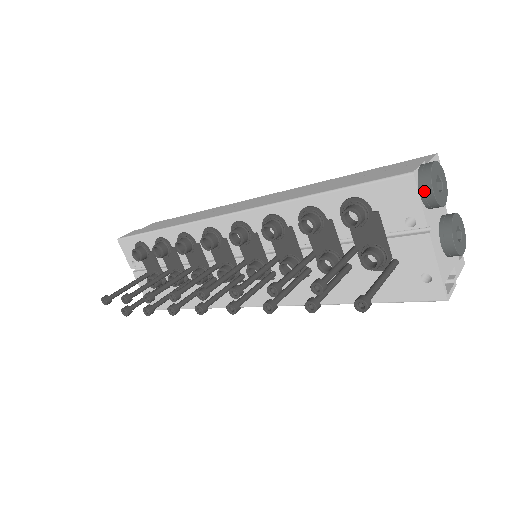
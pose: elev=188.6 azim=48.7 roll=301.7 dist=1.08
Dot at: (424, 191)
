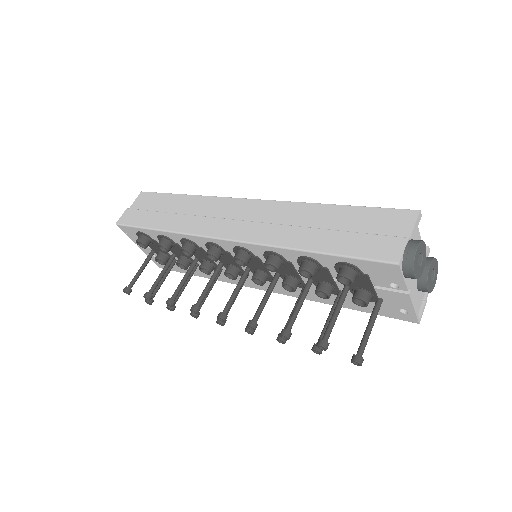
Dot at: (407, 274)
